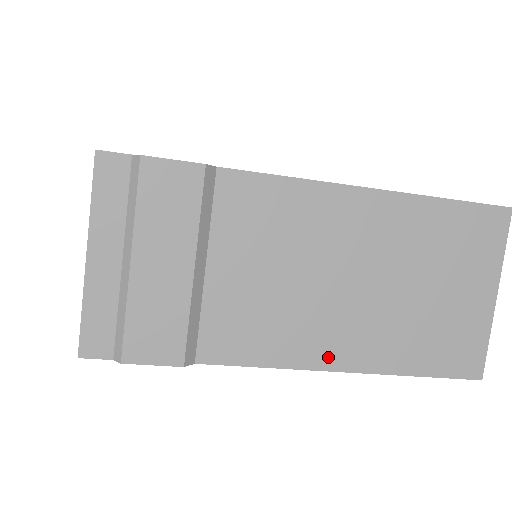
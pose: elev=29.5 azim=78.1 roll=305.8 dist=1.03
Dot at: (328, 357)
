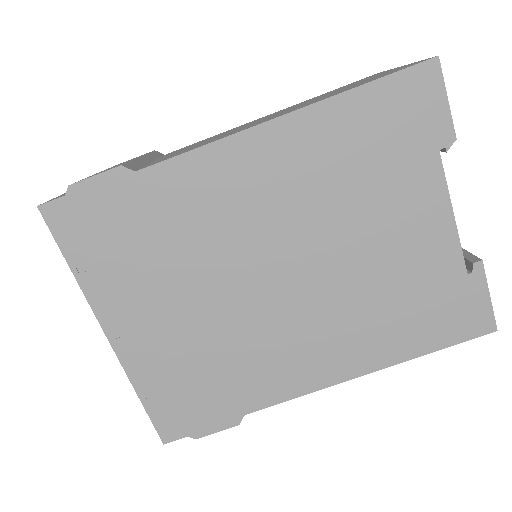
Dot at: occluded
